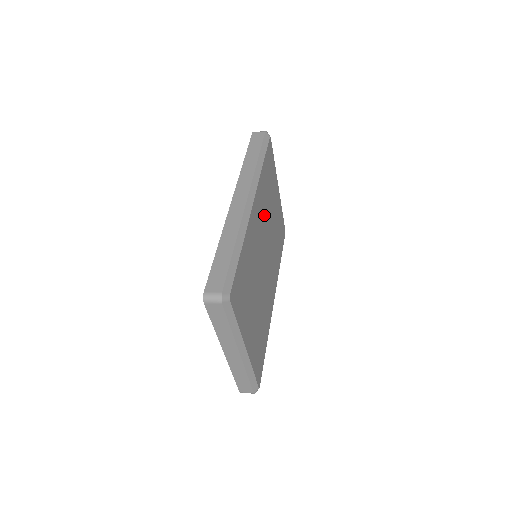
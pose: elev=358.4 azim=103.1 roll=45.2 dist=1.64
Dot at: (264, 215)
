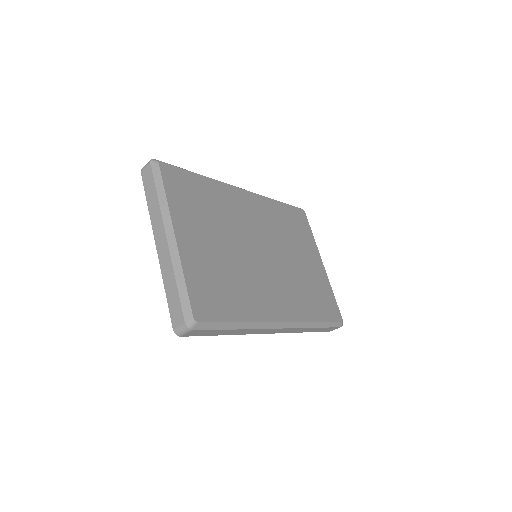
Dot at: (271, 228)
